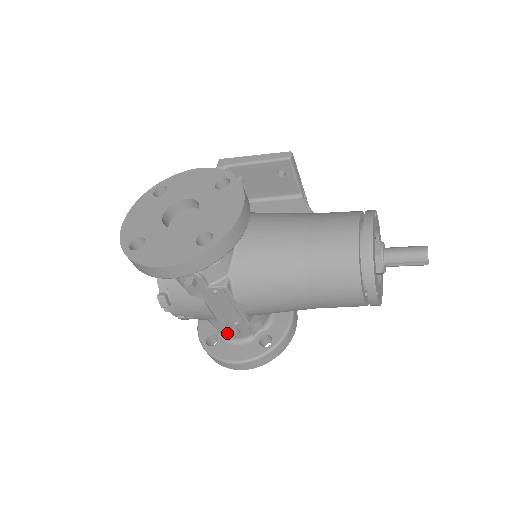
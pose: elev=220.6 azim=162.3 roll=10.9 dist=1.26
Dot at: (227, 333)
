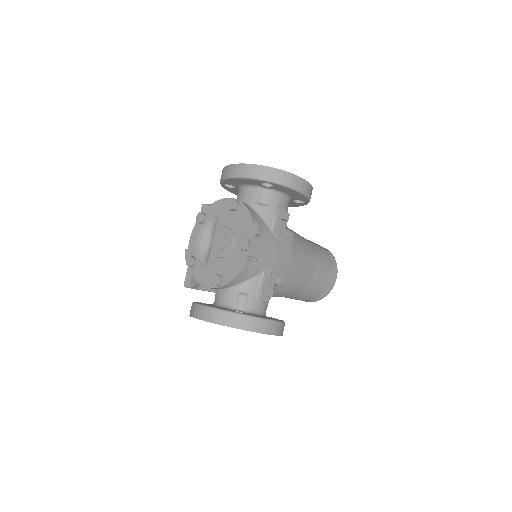
Dot at: (271, 289)
